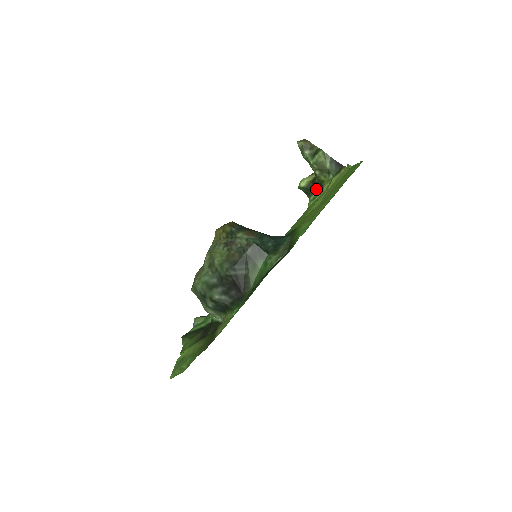
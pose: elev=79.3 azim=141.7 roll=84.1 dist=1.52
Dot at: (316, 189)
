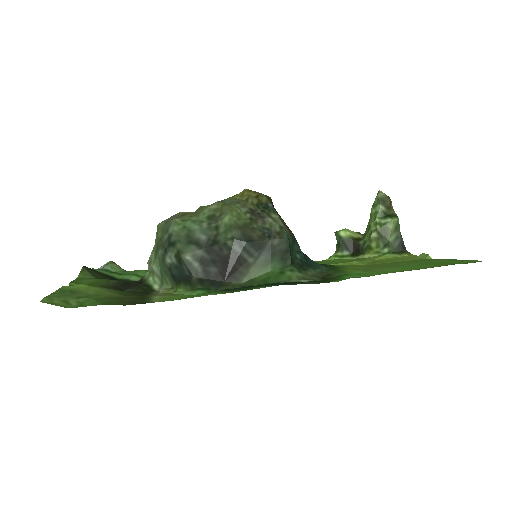
Dot at: (352, 249)
